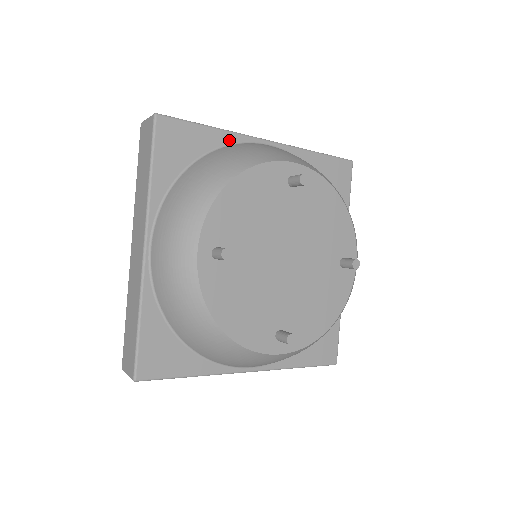
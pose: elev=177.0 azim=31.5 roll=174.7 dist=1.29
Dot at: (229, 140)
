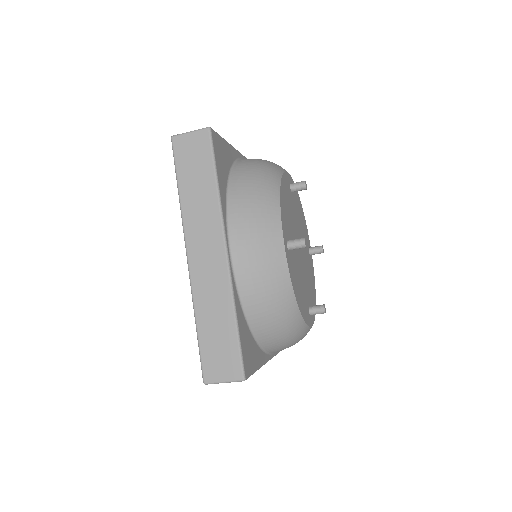
Dot at: occluded
